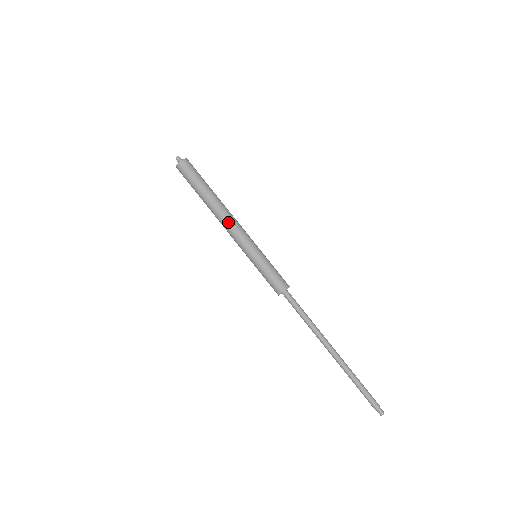
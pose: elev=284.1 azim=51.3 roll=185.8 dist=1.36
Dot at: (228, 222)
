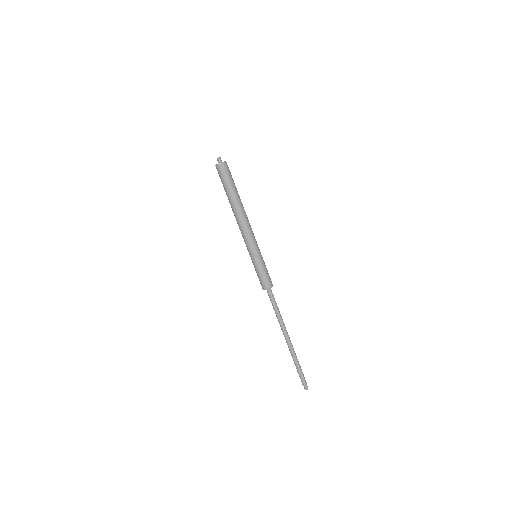
Dot at: (243, 225)
